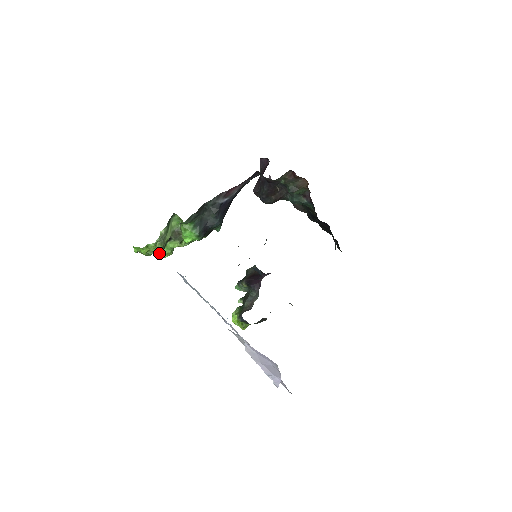
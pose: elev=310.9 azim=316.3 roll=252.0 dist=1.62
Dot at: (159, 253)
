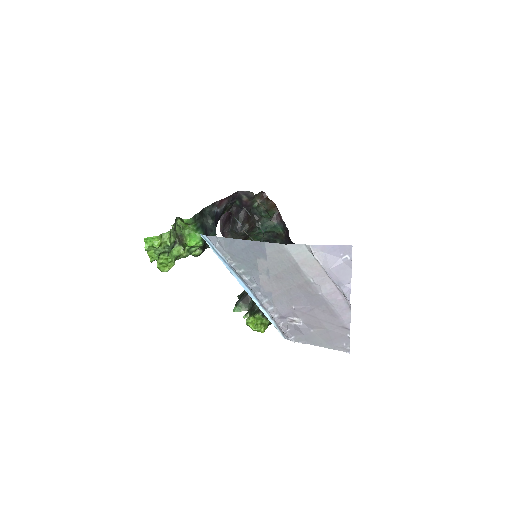
Dot at: (163, 260)
